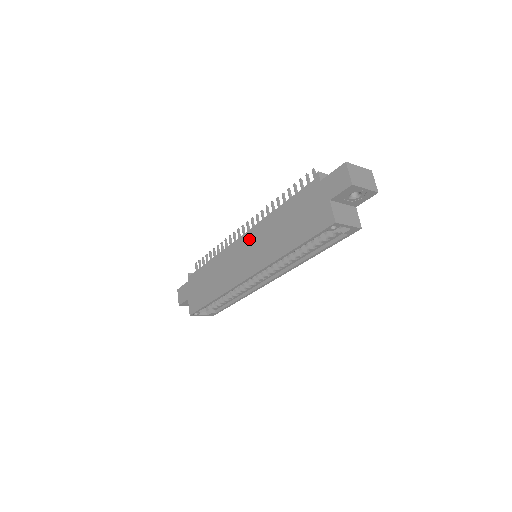
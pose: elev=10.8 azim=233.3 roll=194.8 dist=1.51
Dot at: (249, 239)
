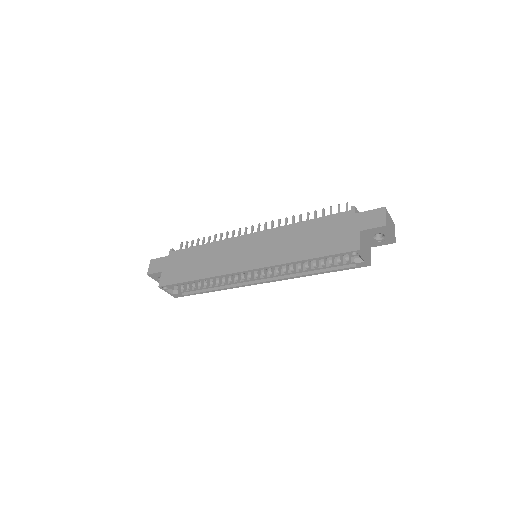
Dot at: (260, 238)
